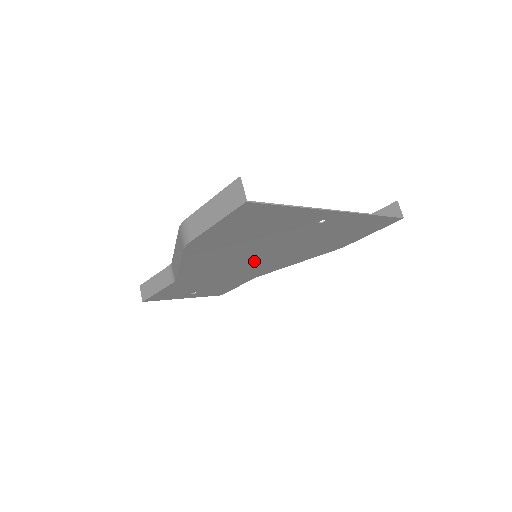
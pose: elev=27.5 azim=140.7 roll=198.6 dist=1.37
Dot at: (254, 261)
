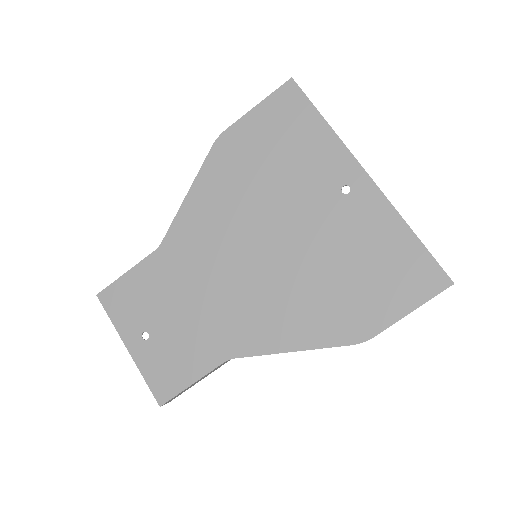
Dot at: (249, 267)
